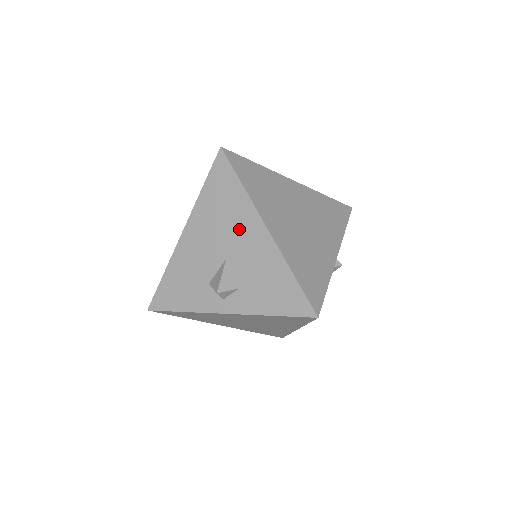
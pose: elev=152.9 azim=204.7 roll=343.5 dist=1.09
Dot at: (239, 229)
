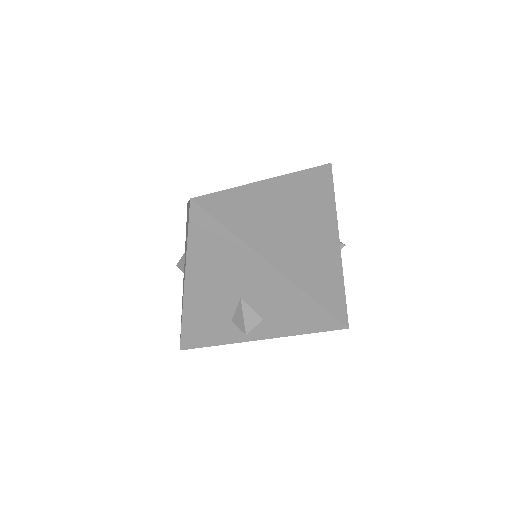
Dot at: (243, 272)
